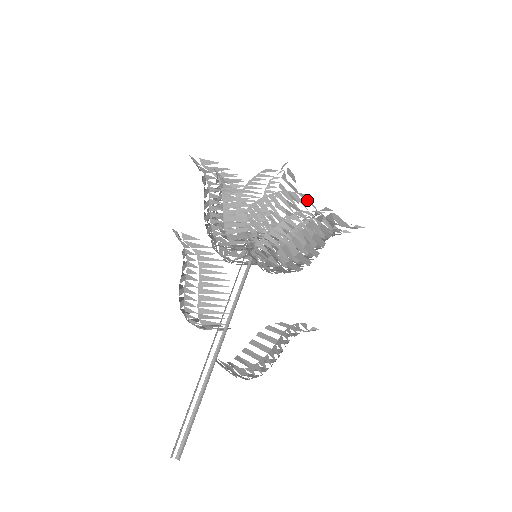
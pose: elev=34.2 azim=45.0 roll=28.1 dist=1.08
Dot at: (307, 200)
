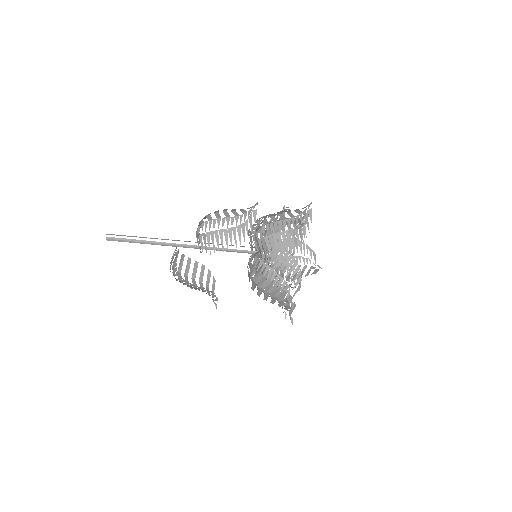
Dot at: (297, 290)
